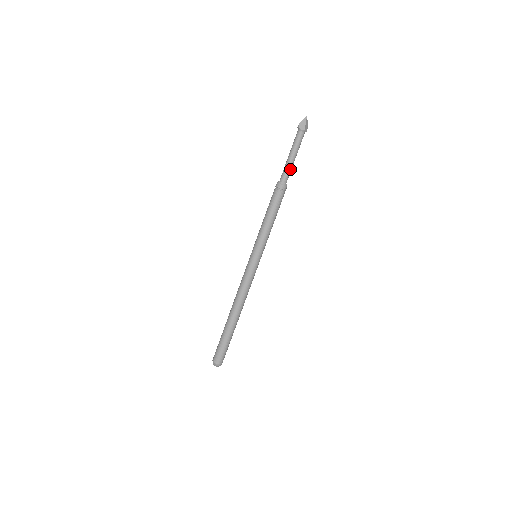
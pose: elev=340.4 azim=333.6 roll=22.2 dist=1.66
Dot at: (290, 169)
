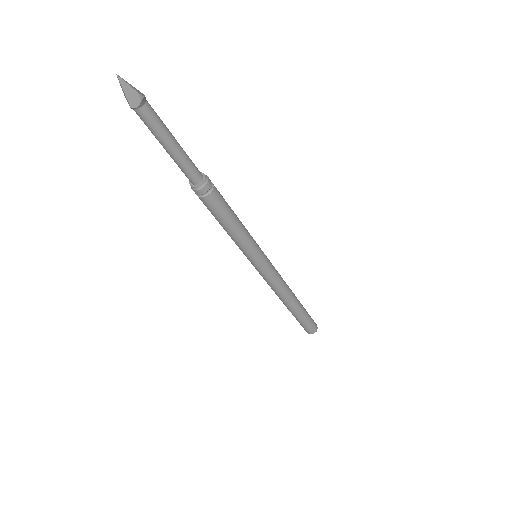
Dot at: (180, 165)
